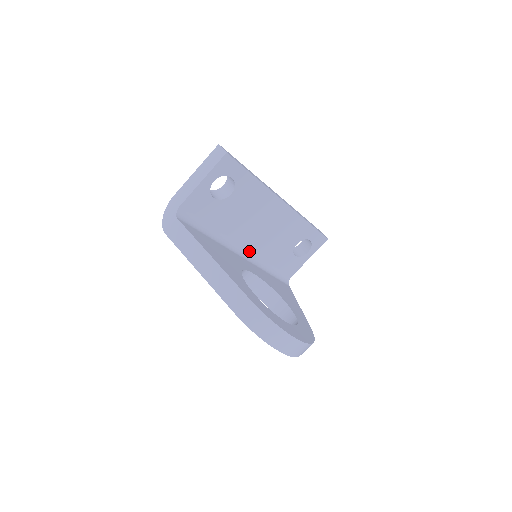
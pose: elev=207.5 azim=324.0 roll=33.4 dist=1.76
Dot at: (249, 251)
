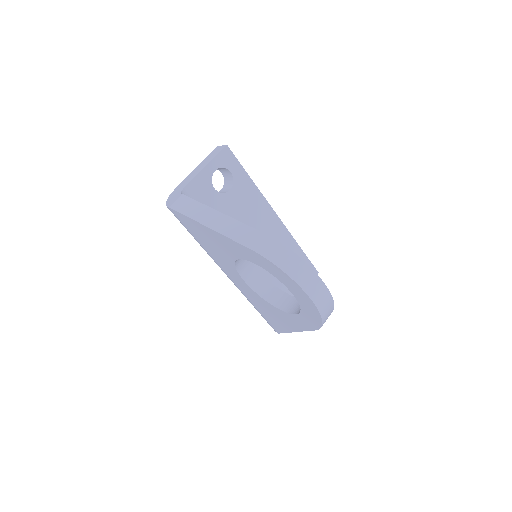
Dot at: occluded
